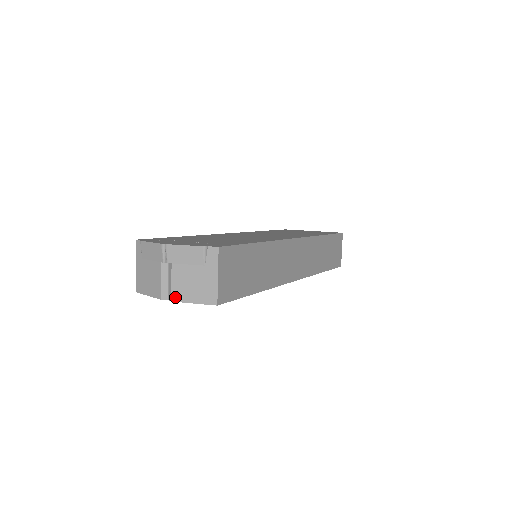
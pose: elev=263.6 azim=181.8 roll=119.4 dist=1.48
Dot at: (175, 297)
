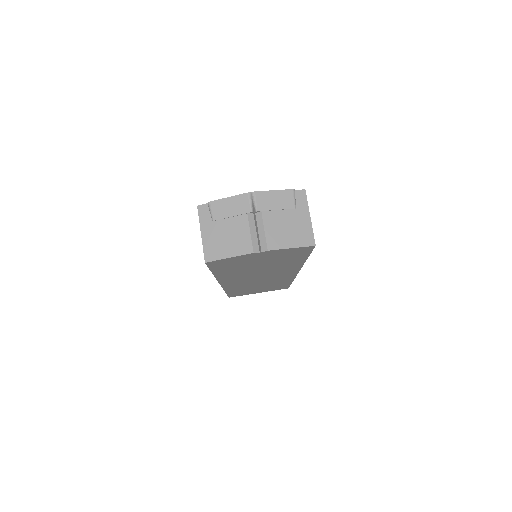
Dot at: (271, 245)
